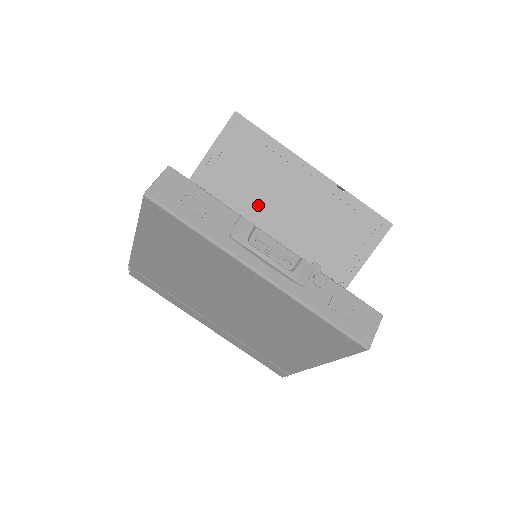
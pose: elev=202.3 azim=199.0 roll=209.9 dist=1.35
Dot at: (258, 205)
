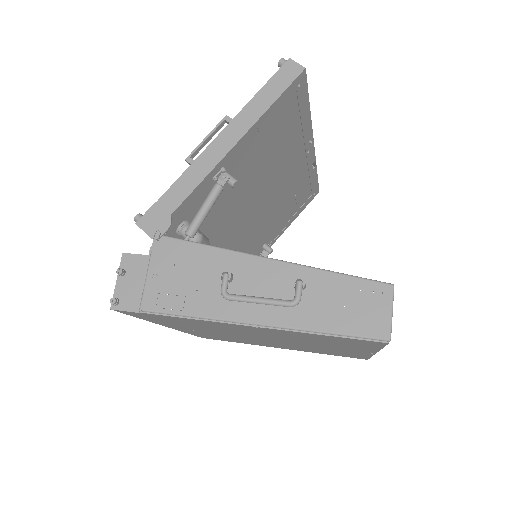
Dot at: (260, 186)
